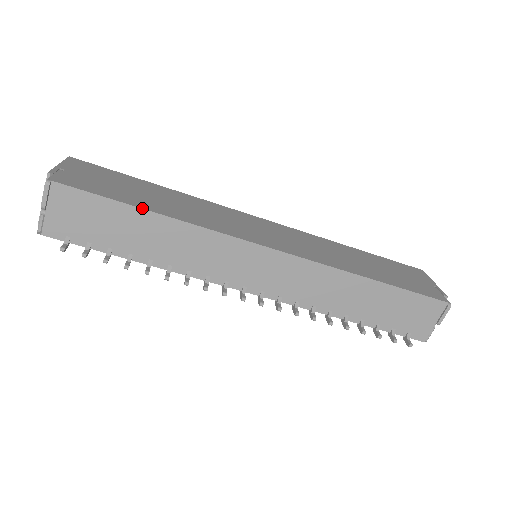
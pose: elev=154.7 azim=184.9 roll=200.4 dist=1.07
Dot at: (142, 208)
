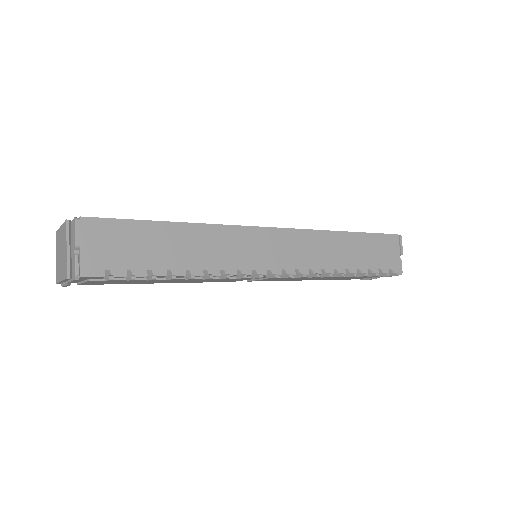
Dot at: (166, 221)
